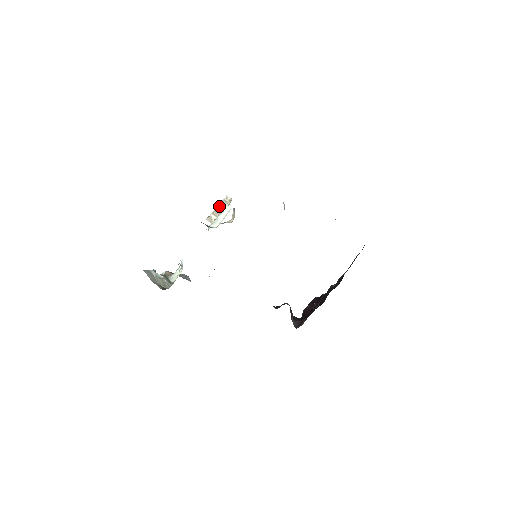
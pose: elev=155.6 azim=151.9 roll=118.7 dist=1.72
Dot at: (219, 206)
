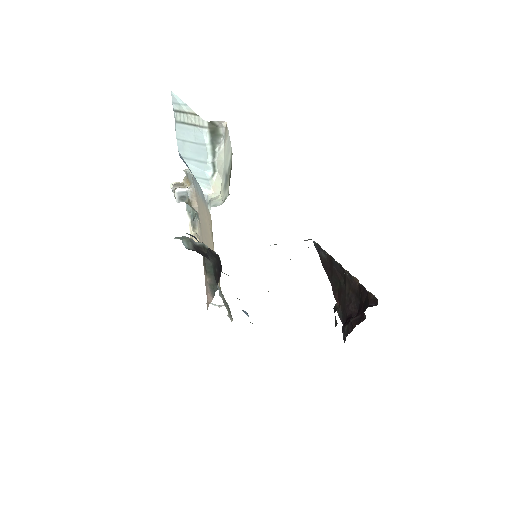
Dot at: (176, 187)
